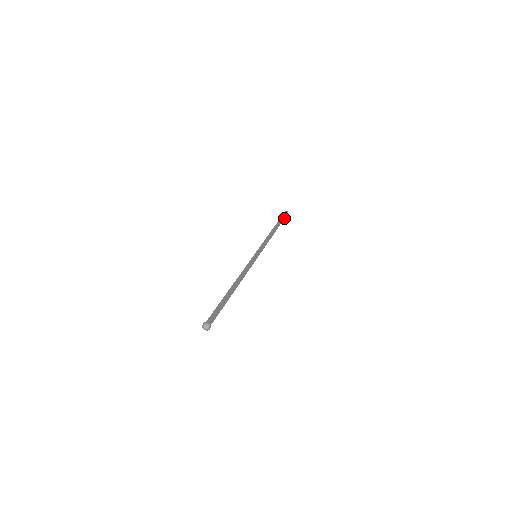
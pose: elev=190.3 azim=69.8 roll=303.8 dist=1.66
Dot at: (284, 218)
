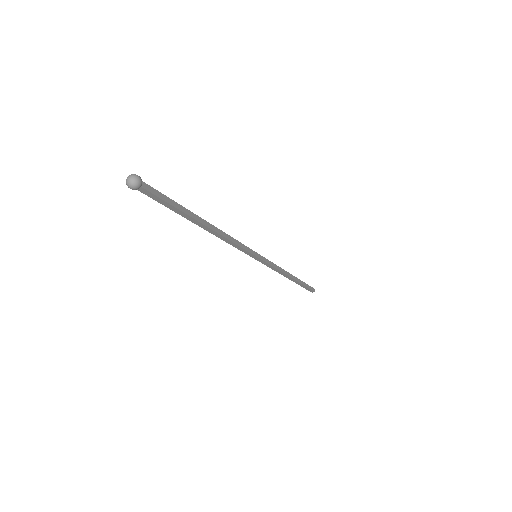
Dot at: (308, 288)
